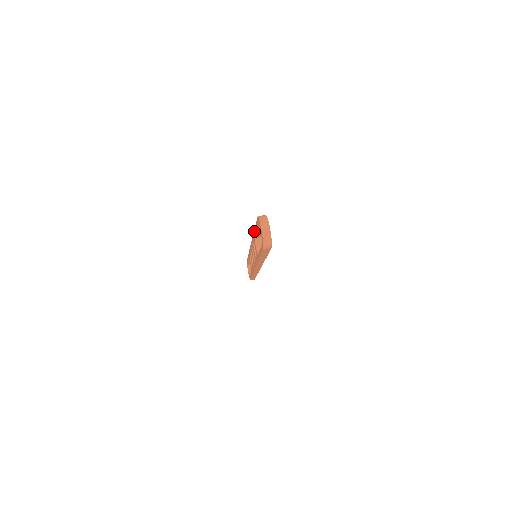
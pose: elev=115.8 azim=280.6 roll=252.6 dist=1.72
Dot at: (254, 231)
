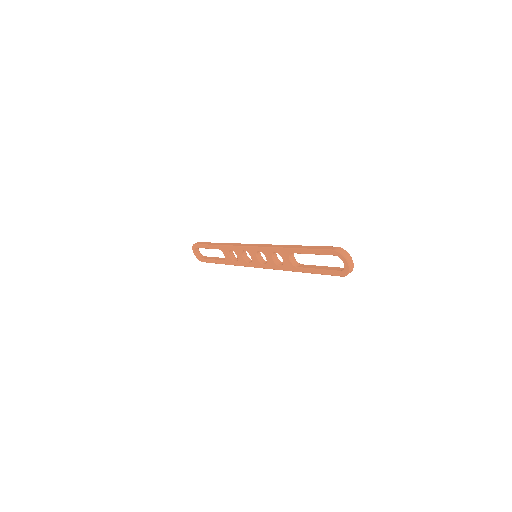
Dot at: (295, 250)
